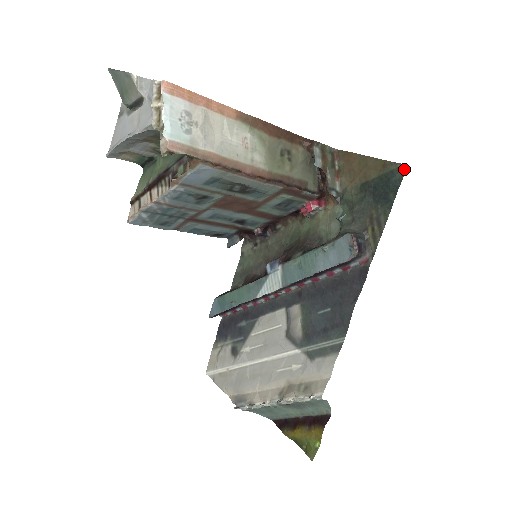
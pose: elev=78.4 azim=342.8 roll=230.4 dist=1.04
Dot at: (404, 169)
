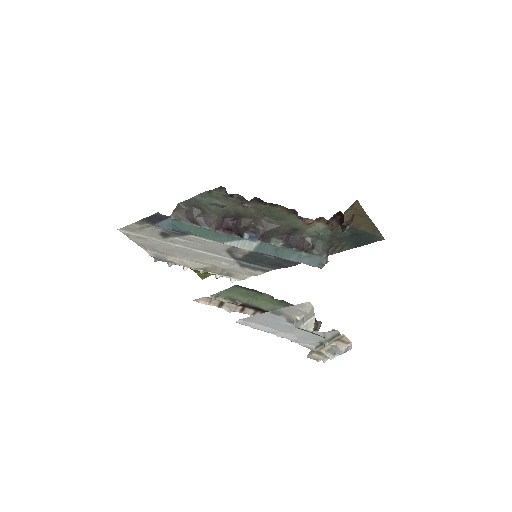
Dot at: occluded
